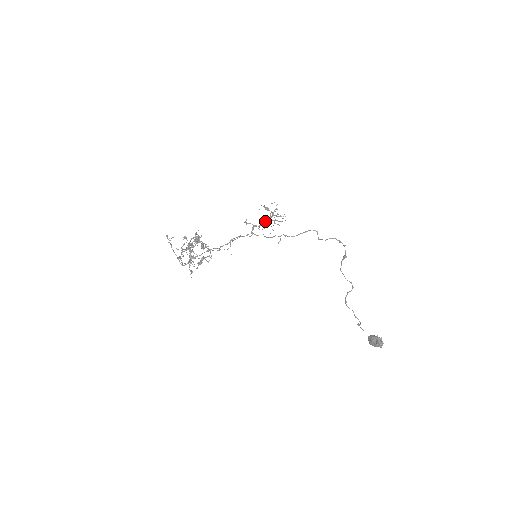
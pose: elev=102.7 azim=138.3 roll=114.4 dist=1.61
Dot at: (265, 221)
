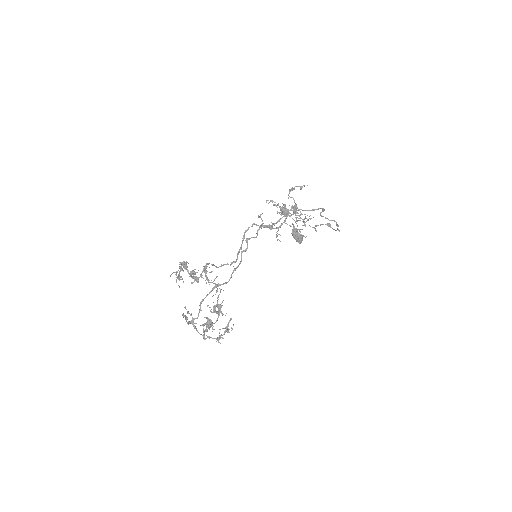
Dot at: (283, 214)
